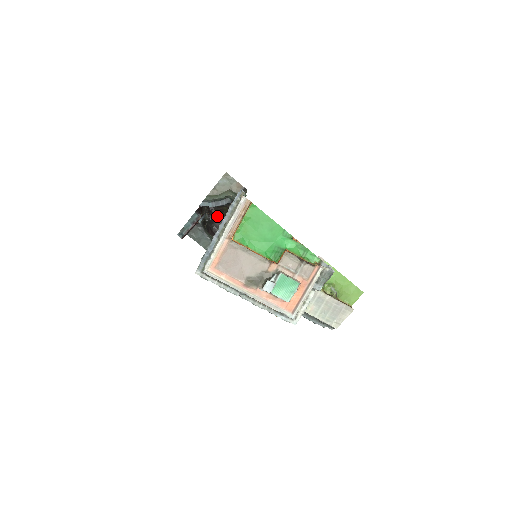
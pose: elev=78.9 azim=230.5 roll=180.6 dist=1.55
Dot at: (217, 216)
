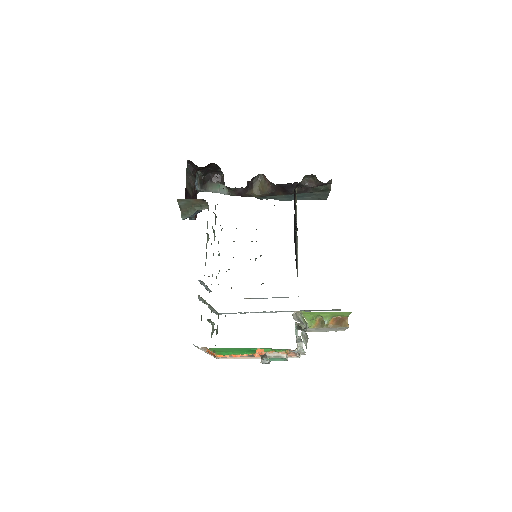
Dot at: (207, 166)
